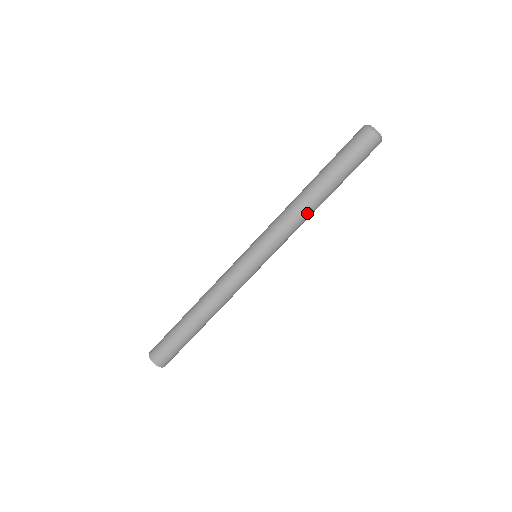
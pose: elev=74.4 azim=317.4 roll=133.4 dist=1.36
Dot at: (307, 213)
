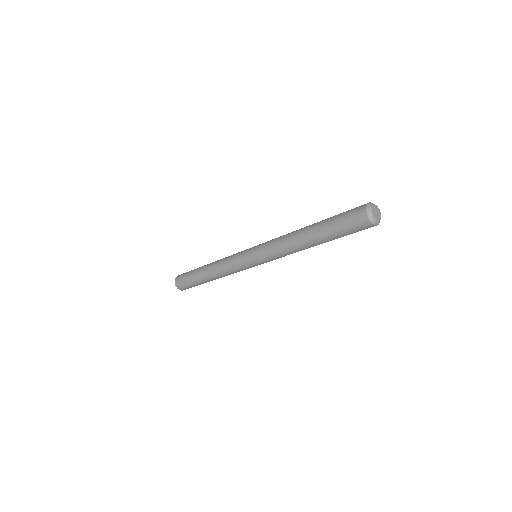
Dot at: occluded
